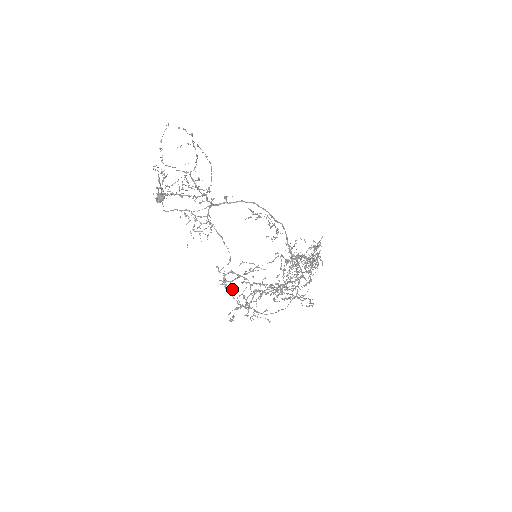
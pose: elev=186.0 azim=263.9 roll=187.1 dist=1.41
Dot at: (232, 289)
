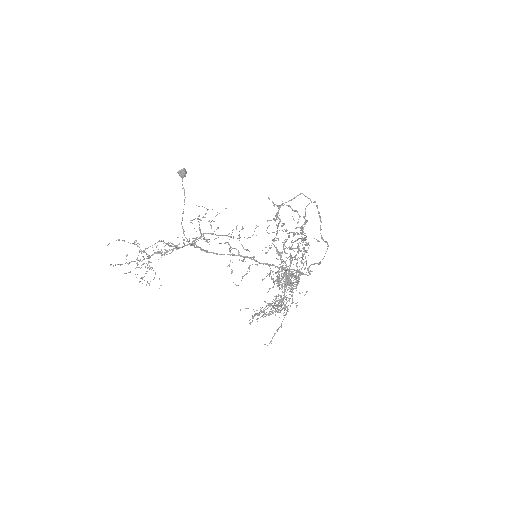
Dot at: occluded
